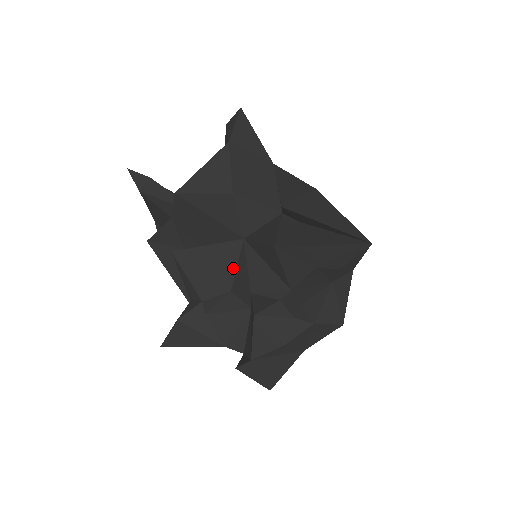
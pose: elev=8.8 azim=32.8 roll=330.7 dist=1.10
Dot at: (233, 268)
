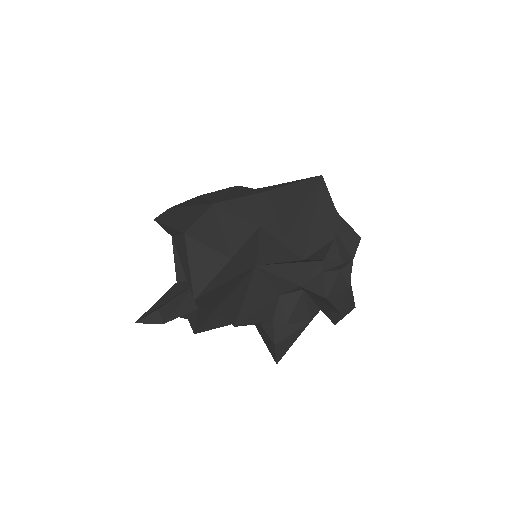
Dot at: (268, 285)
